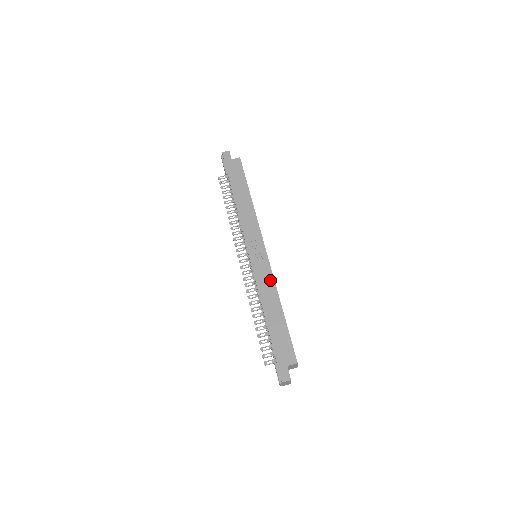
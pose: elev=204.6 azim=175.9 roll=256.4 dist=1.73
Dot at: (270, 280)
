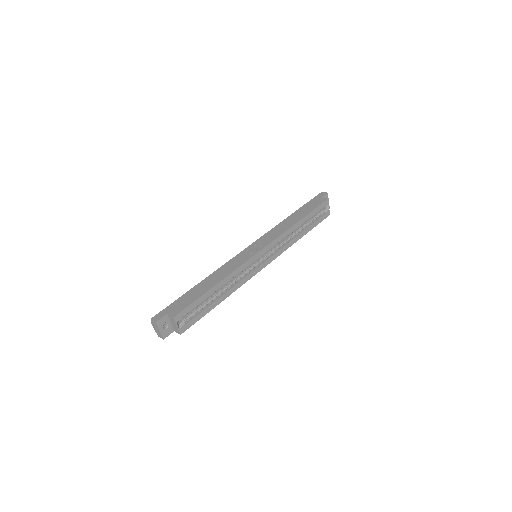
Dot at: (236, 266)
